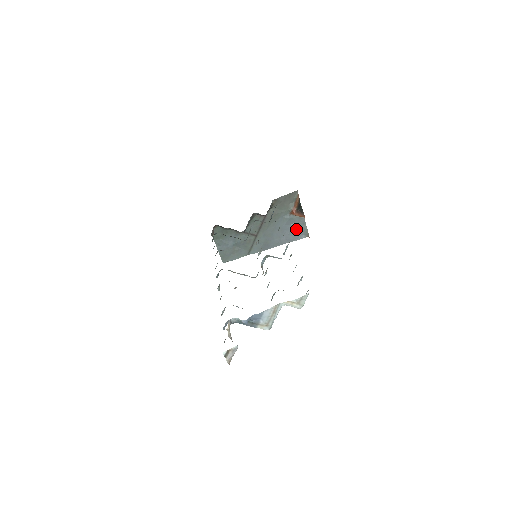
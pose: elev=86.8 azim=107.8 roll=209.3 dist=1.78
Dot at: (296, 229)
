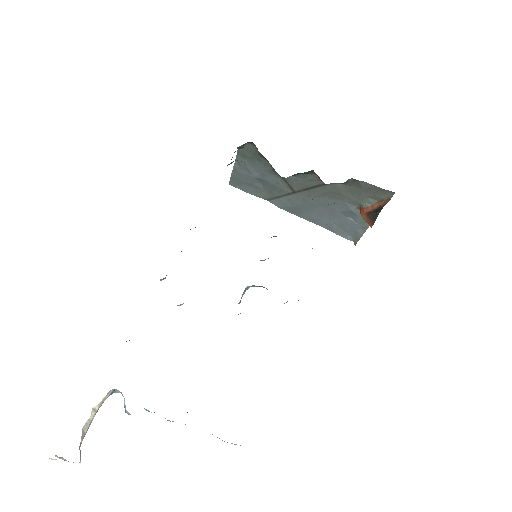
Dot at: (349, 225)
